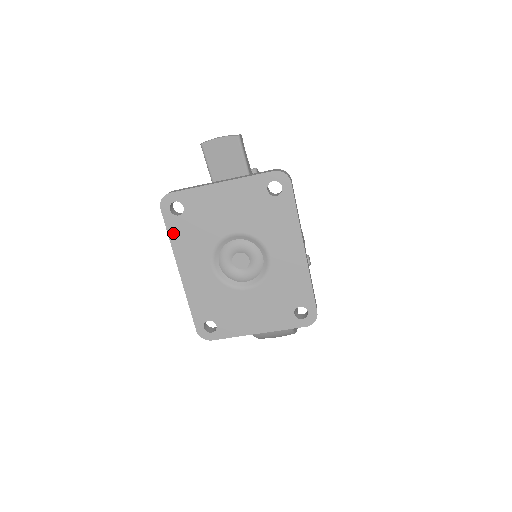
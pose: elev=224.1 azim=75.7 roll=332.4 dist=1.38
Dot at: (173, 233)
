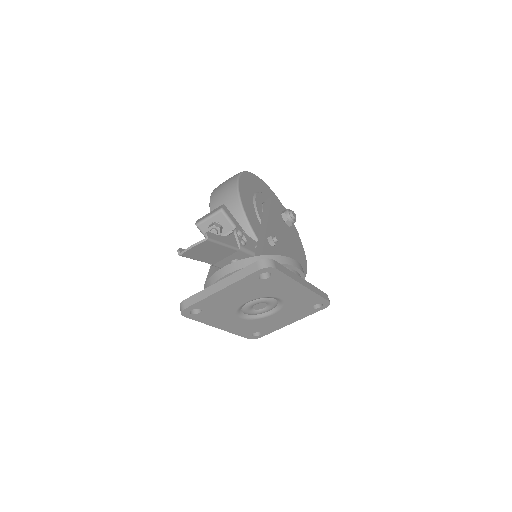
Dot at: (201, 320)
